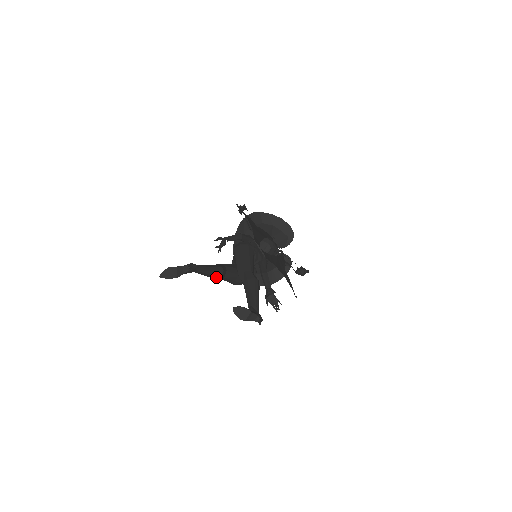
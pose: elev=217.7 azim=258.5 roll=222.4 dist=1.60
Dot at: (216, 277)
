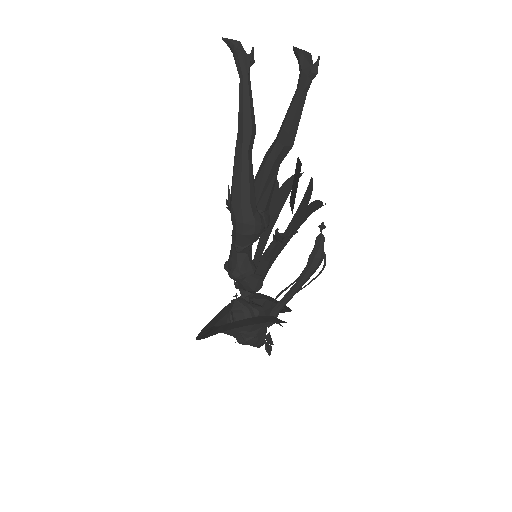
Dot at: (248, 125)
